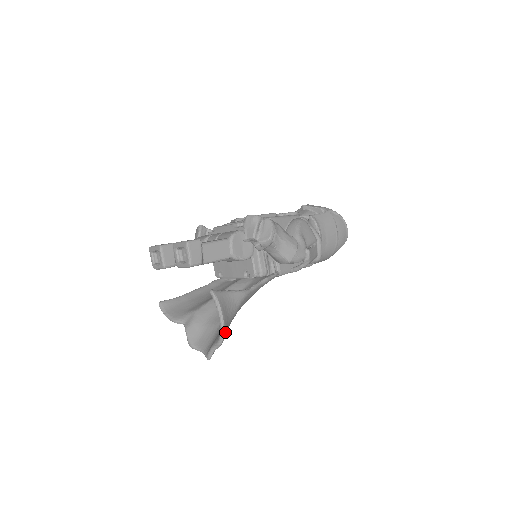
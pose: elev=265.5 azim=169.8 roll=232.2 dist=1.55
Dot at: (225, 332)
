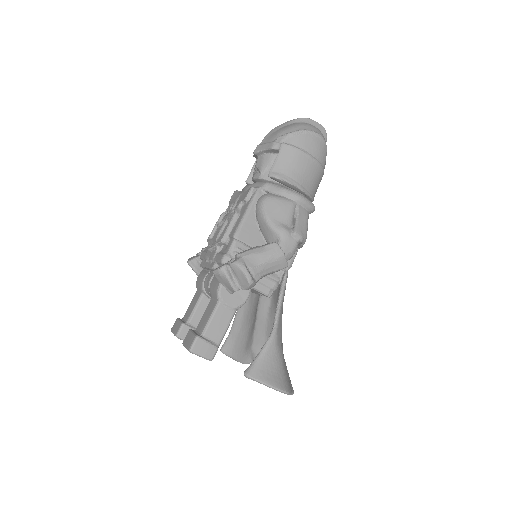
Dot at: (285, 389)
